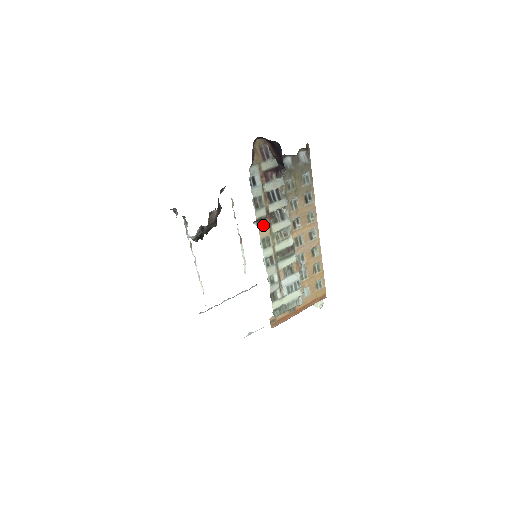
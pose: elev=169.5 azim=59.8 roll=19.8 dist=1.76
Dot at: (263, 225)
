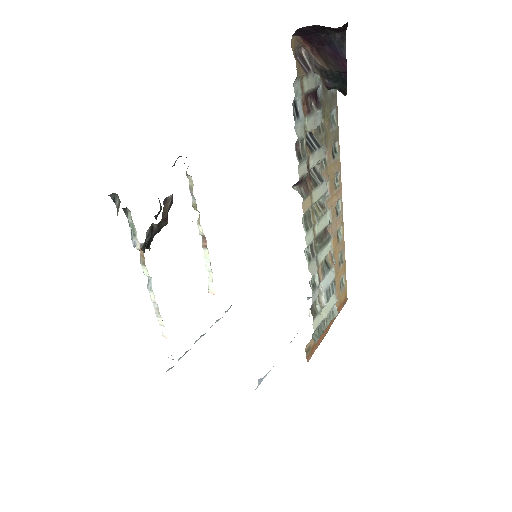
Dot at: (305, 190)
